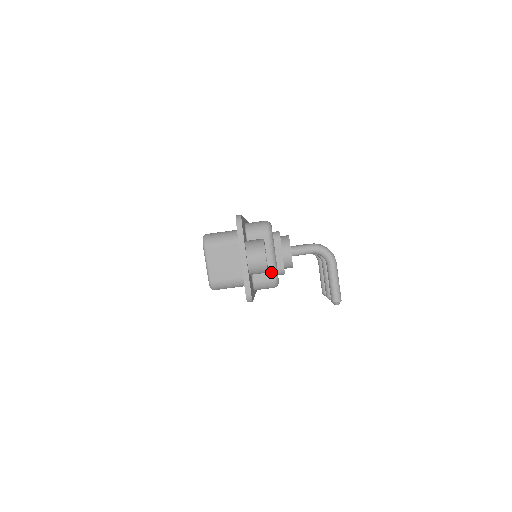
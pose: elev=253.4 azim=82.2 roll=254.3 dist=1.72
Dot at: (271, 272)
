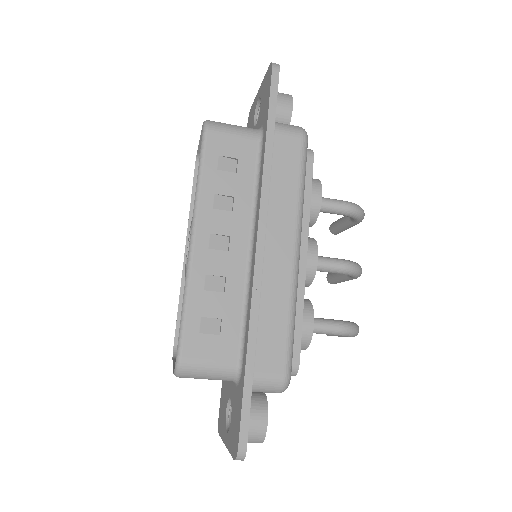
Dot at: occluded
